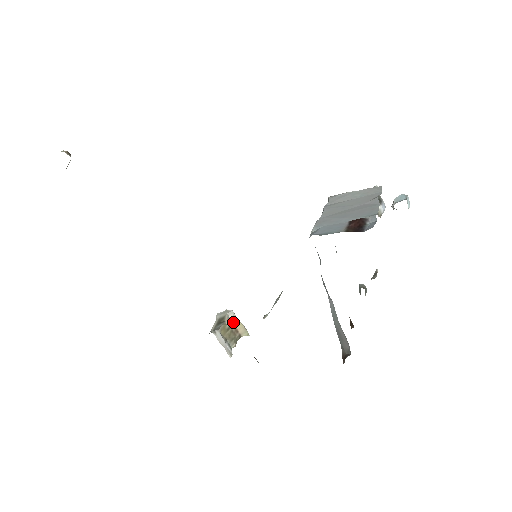
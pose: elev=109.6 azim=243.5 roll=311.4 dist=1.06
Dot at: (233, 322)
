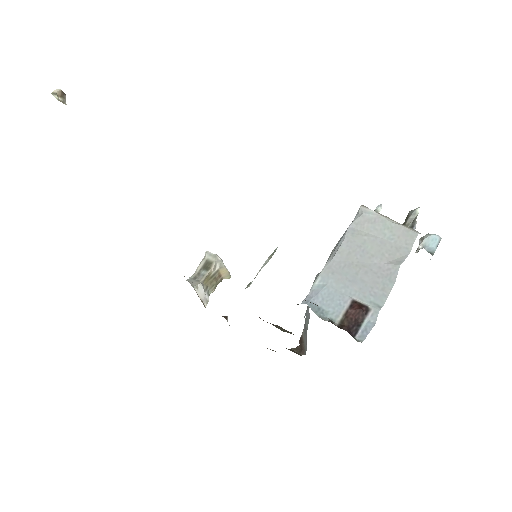
Dot at: (219, 269)
